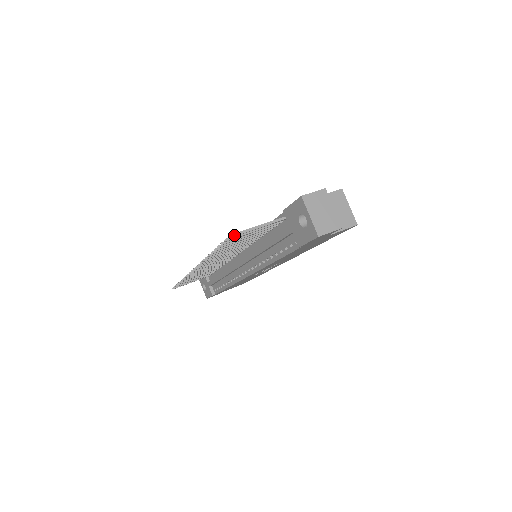
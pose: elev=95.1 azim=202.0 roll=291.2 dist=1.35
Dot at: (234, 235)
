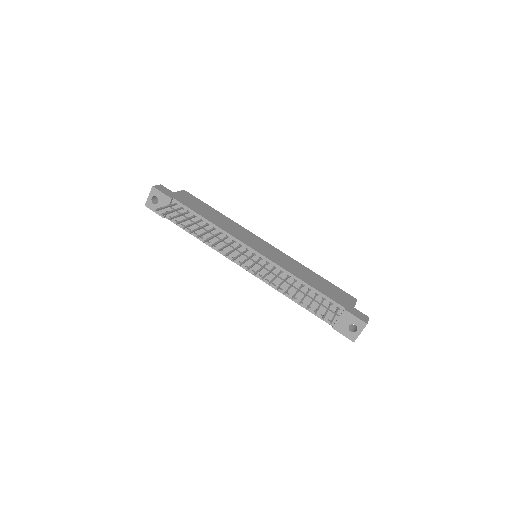
Dot at: occluded
